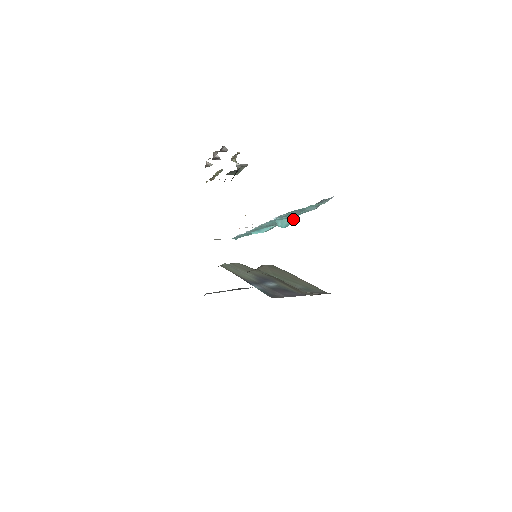
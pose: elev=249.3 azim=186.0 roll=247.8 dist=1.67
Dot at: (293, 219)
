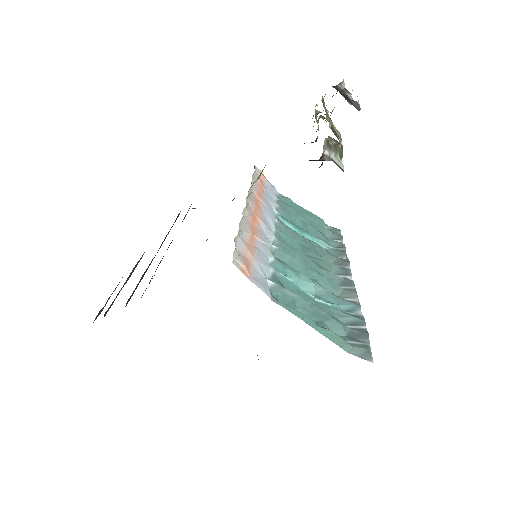
Dot at: (314, 296)
